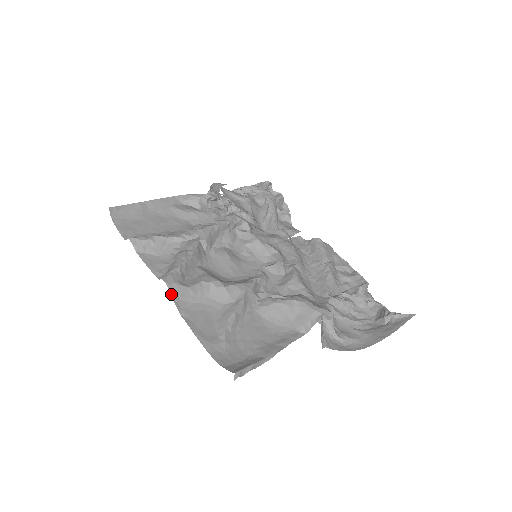
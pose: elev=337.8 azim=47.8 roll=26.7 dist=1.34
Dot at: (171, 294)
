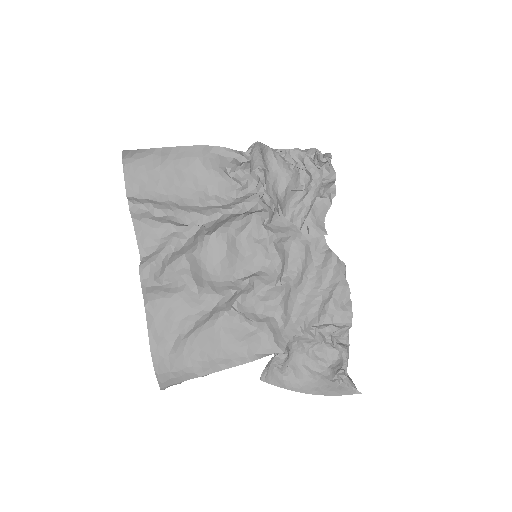
Dot at: (142, 287)
